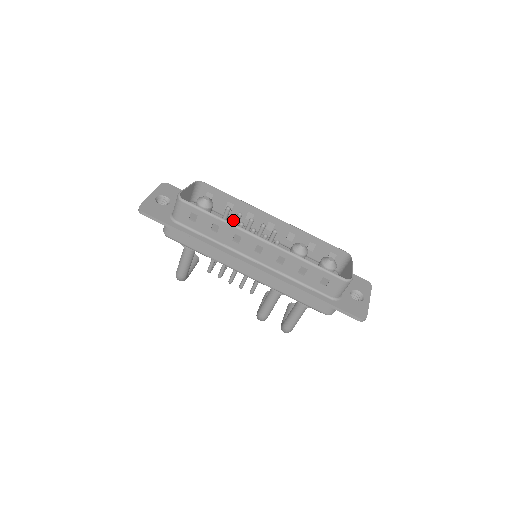
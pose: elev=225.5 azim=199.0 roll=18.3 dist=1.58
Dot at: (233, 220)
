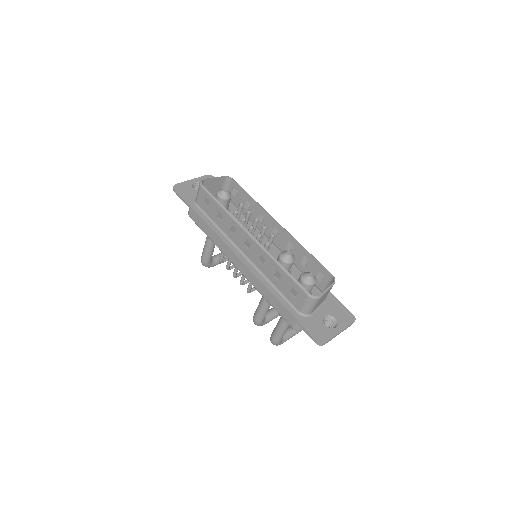
Dot at: (250, 219)
